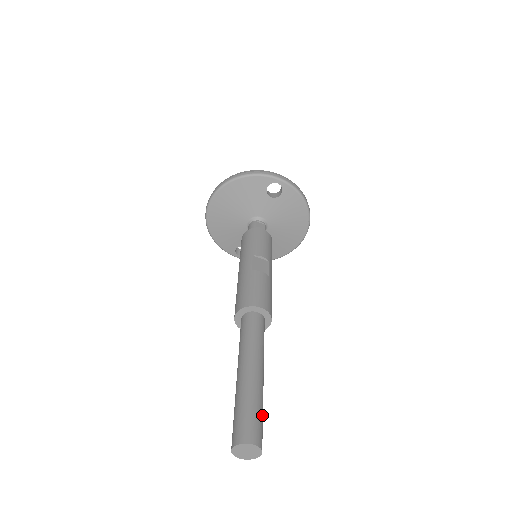
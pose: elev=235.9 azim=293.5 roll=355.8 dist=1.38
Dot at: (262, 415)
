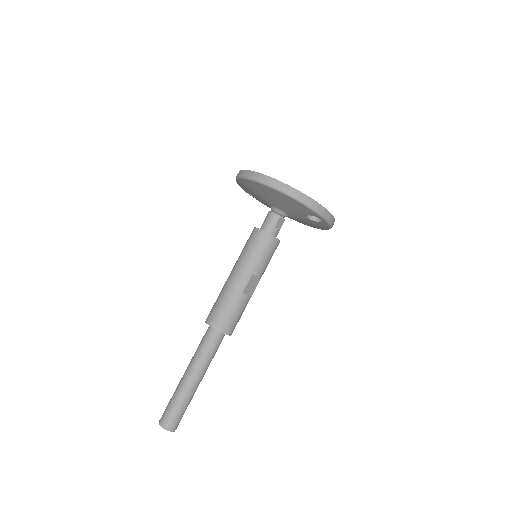
Dot at: occluded
